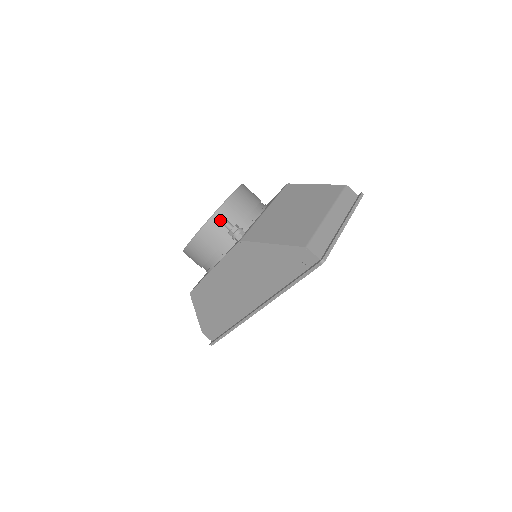
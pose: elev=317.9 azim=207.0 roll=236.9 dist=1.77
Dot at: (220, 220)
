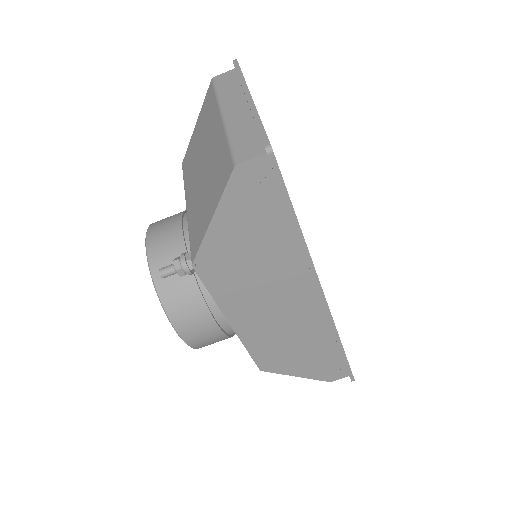
Dot at: (165, 278)
